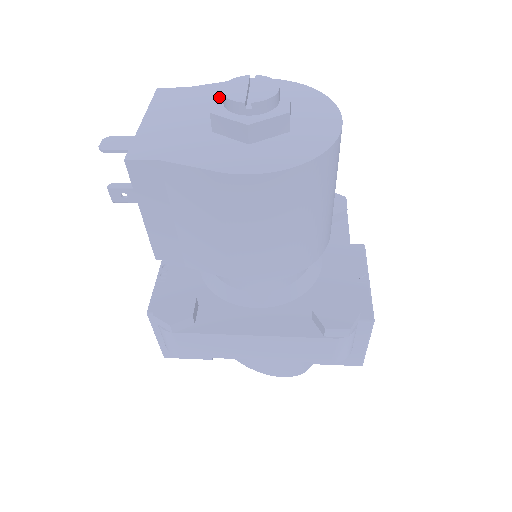
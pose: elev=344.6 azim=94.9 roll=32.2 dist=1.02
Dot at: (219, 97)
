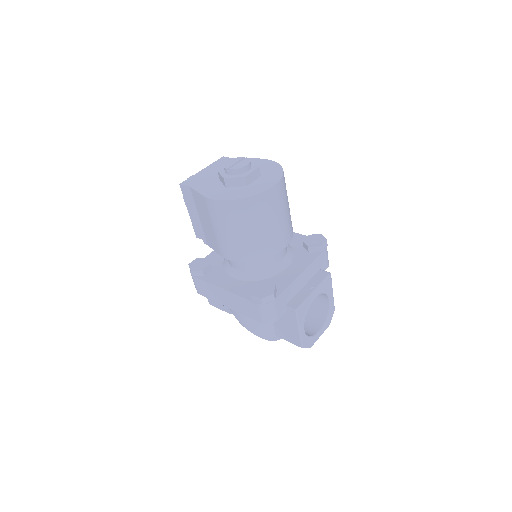
Dot at: occluded
